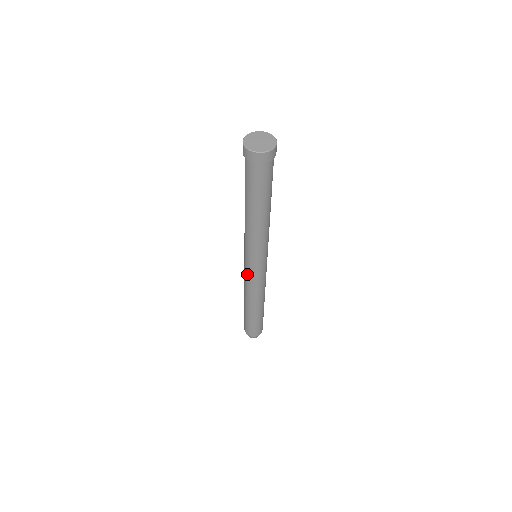
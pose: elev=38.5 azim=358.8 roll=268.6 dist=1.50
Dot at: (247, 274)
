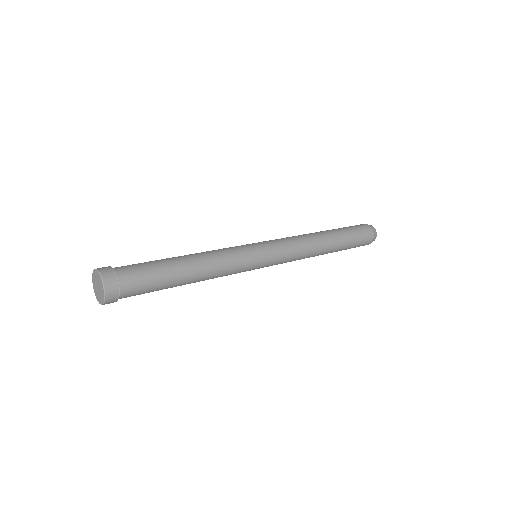
Dot at: occluded
